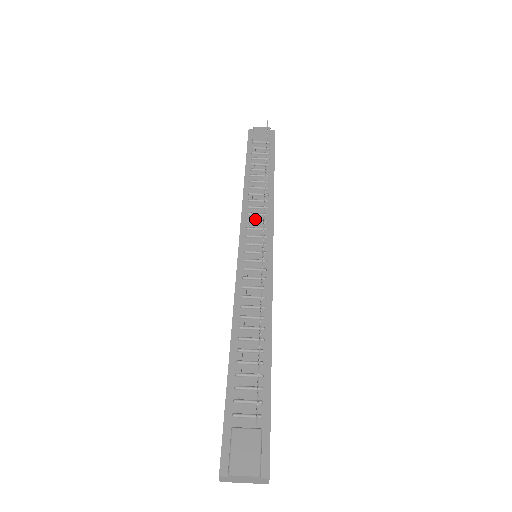
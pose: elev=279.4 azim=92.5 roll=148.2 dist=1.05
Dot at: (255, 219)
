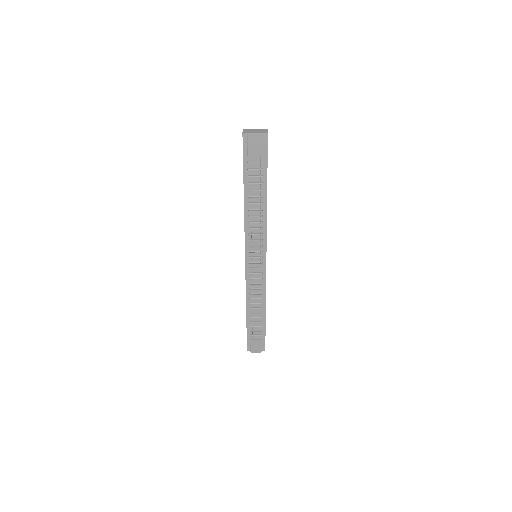
Dot at: (254, 238)
